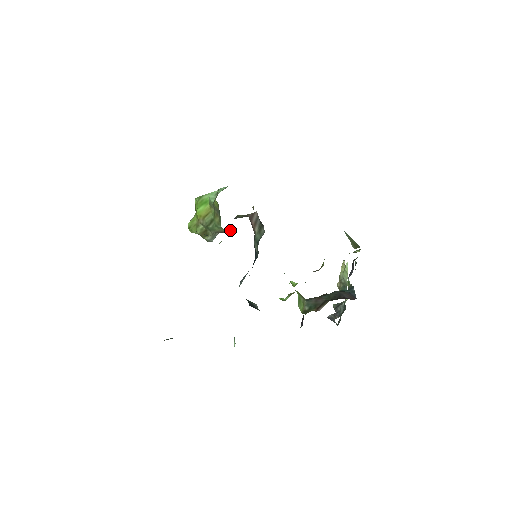
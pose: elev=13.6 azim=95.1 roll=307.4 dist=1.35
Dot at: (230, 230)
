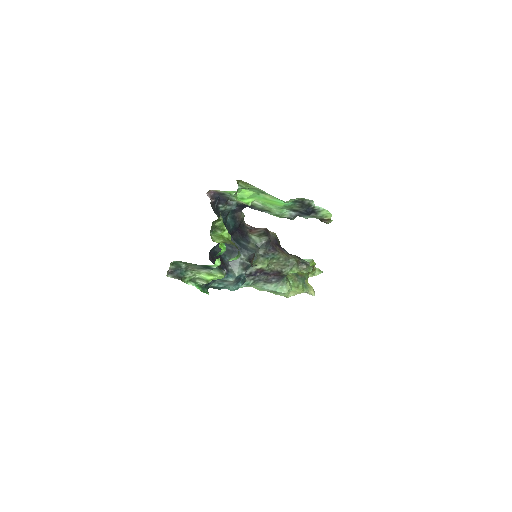
Dot at: occluded
